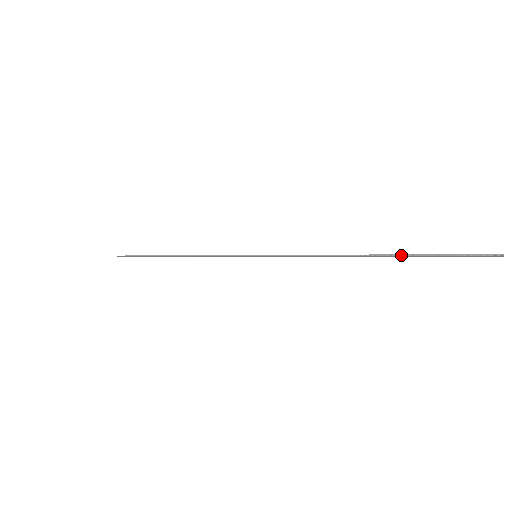
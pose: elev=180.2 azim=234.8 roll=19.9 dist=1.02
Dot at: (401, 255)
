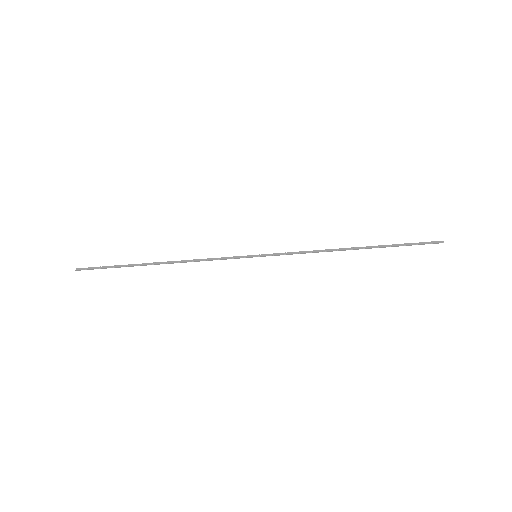
Dot at: (380, 245)
